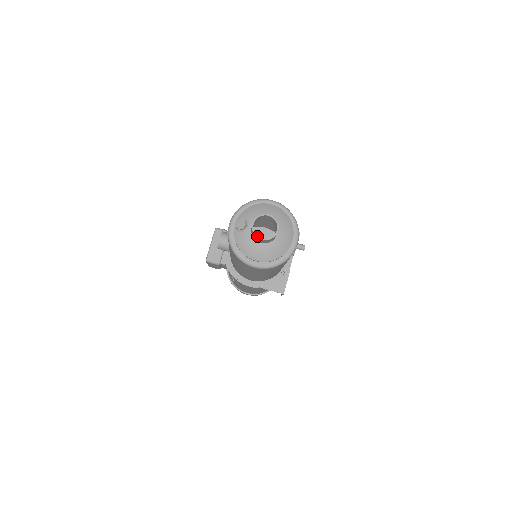
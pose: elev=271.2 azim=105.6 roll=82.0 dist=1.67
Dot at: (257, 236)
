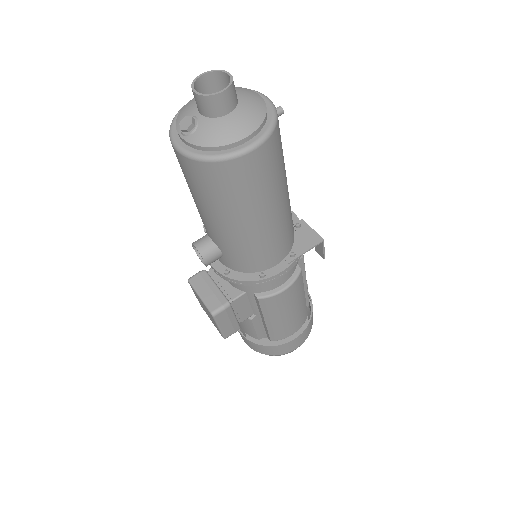
Dot at: (213, 94)
